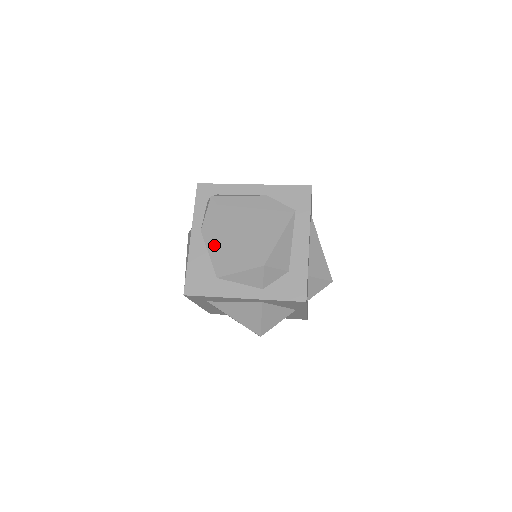
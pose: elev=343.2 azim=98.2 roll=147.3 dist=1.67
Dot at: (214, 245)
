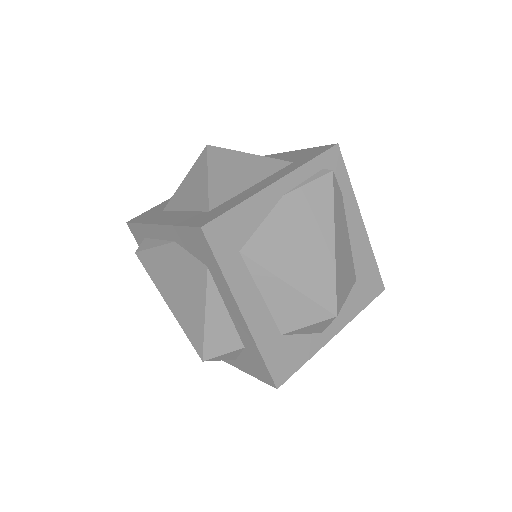
Dot at: occluded
